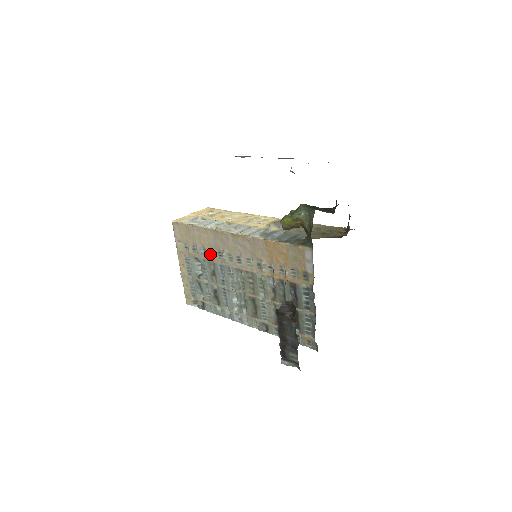
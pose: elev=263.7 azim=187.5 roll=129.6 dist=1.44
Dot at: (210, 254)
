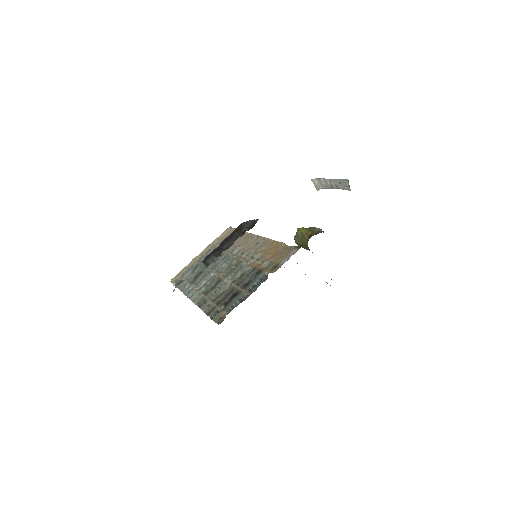
Dot at: (228, 249)
